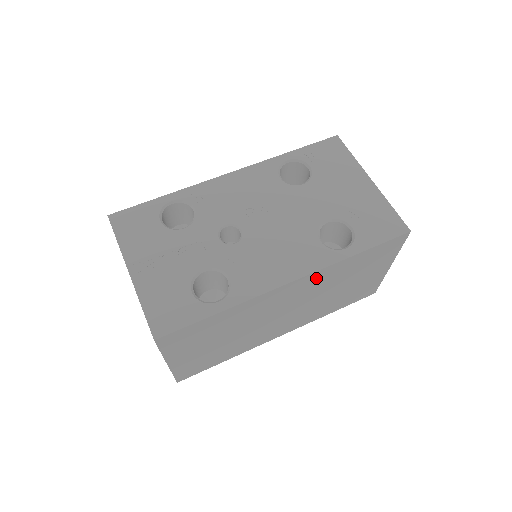
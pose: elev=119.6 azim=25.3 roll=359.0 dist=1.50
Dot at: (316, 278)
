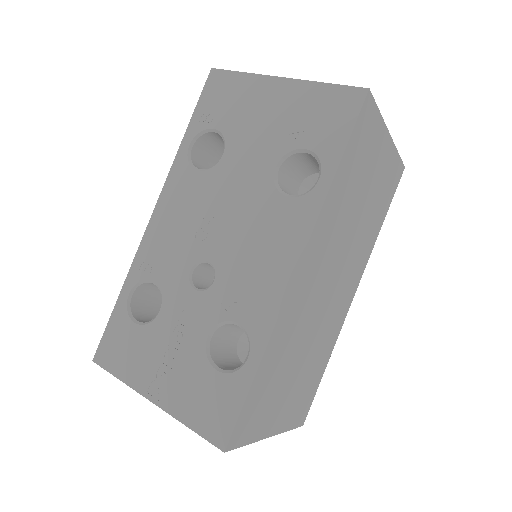
Dot at: (320, 236)
